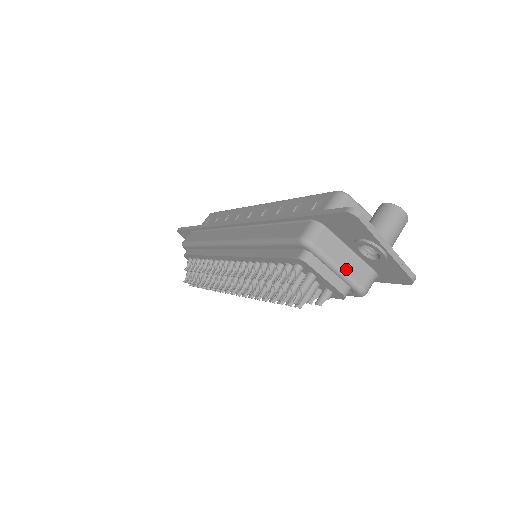
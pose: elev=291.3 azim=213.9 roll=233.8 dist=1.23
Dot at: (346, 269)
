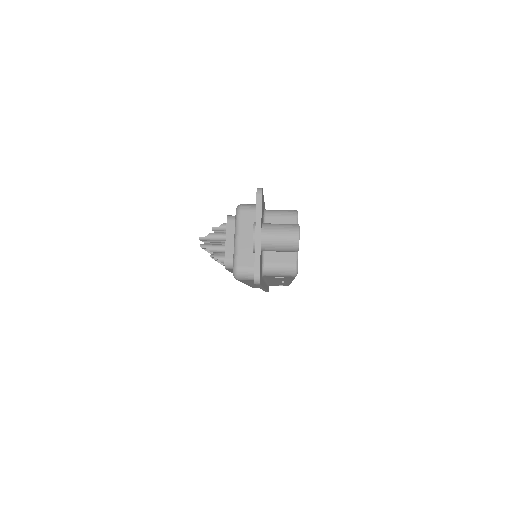
Dot at: (241, 245)
